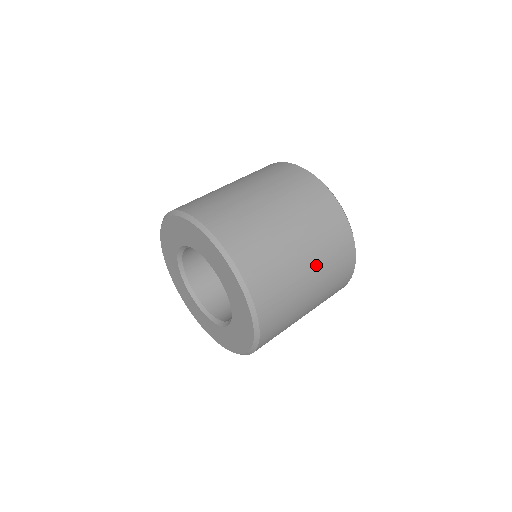
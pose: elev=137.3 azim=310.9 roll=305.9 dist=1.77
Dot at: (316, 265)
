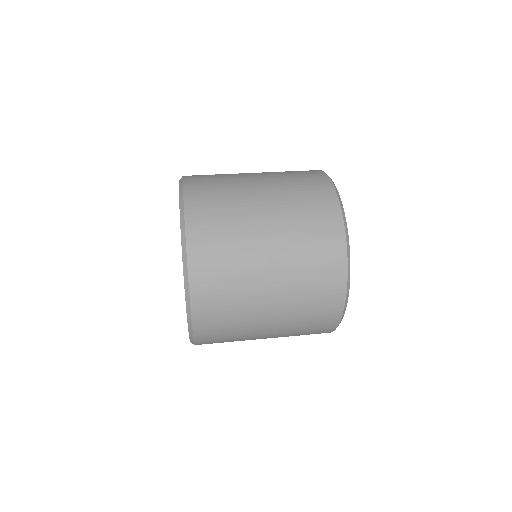
Dot at: (281, 240)
